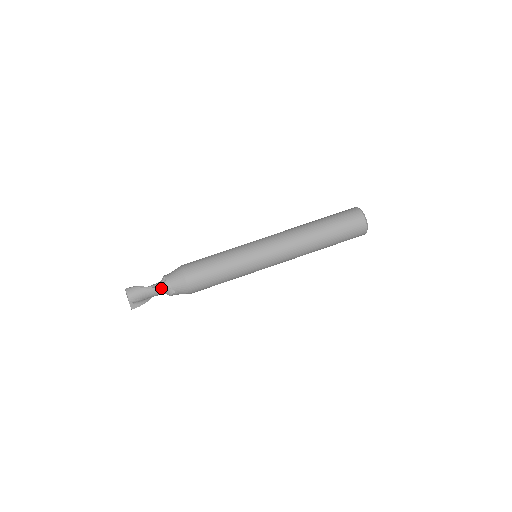
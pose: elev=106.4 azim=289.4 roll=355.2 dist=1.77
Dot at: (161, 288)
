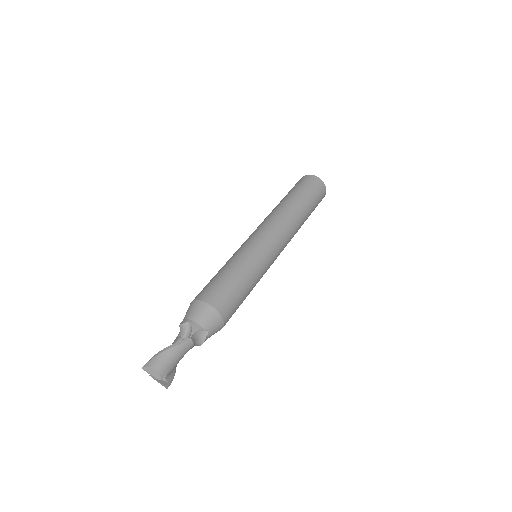
Dot at: (191, 336)
